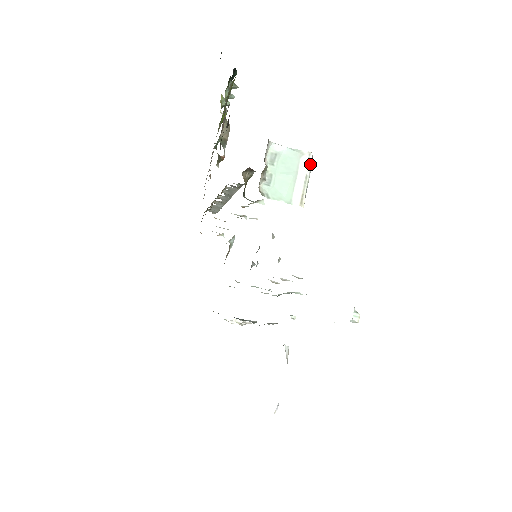
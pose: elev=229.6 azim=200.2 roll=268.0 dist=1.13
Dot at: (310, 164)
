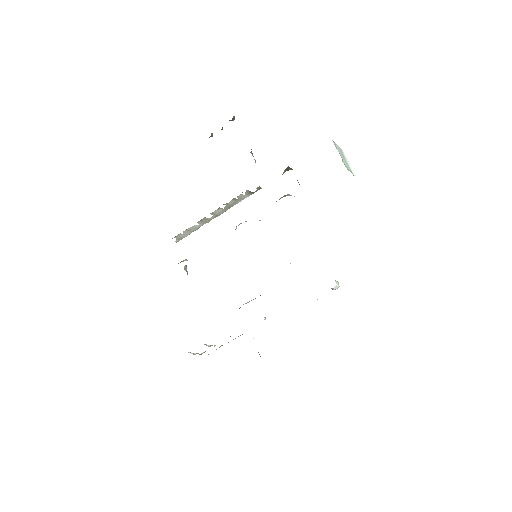
Dot at: occluded
